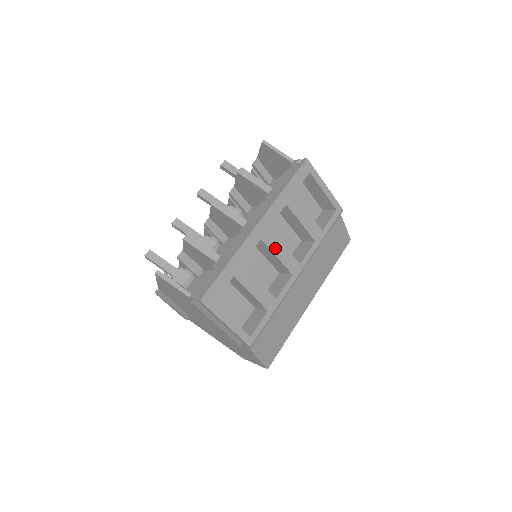
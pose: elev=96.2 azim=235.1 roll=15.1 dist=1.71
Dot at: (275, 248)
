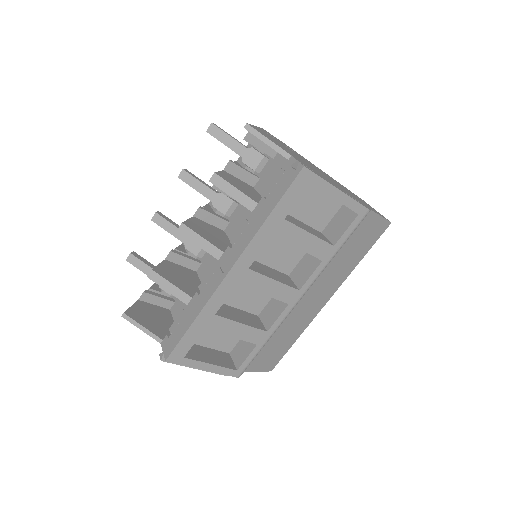
Dot at: (260, 286)
